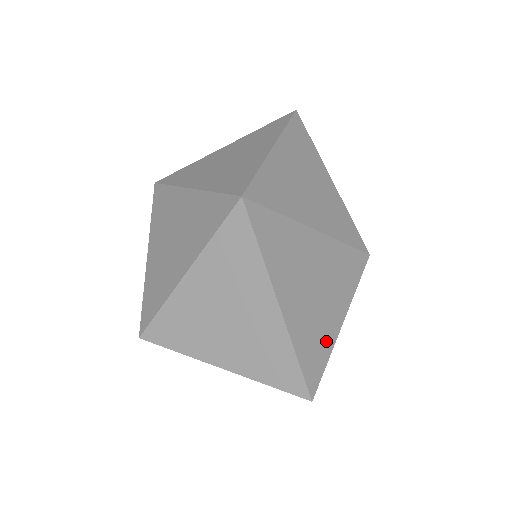
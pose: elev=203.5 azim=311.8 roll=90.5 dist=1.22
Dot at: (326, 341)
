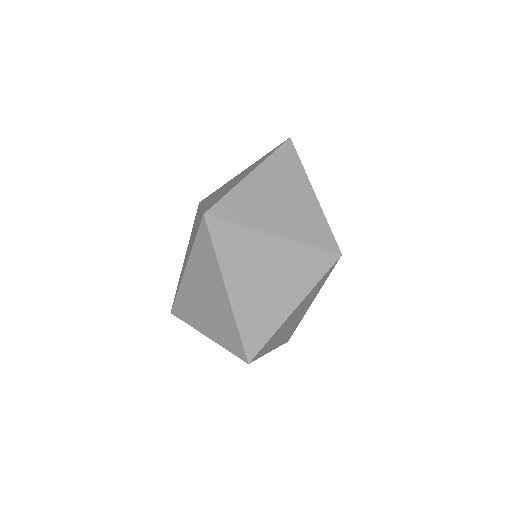
Dot at: (272, 321)
